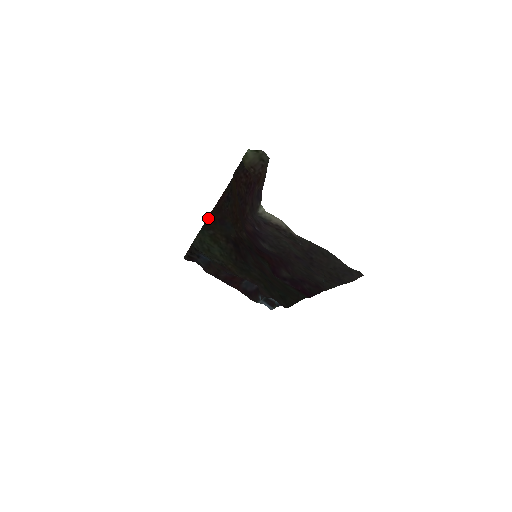
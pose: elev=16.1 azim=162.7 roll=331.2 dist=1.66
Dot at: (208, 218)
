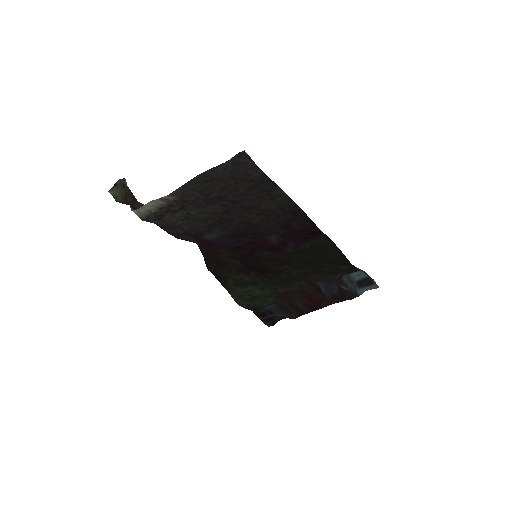
Dot at: (213, 274)
